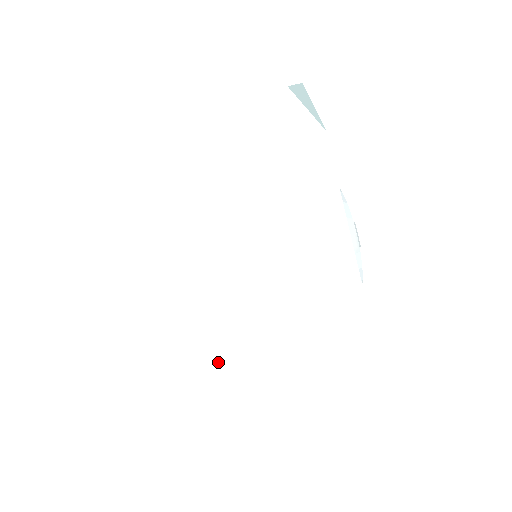
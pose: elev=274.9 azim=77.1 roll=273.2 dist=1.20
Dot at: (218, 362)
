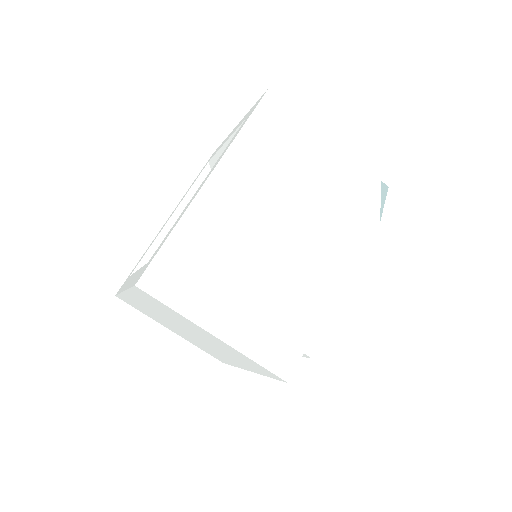
Dot at: (214, 280)
